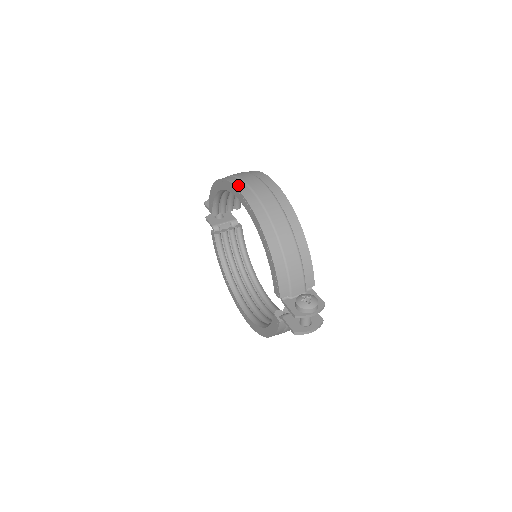
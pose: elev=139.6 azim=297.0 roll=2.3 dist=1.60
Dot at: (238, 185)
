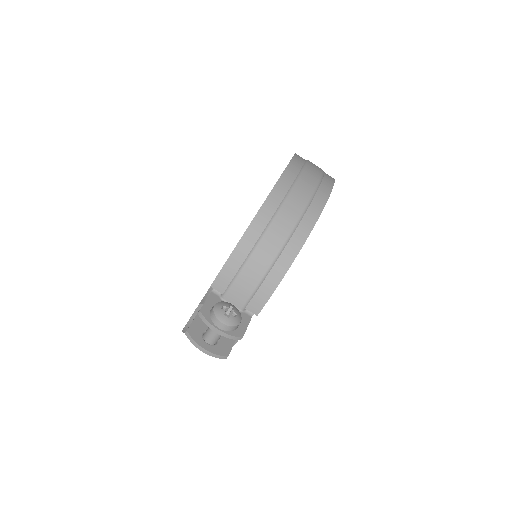
Dot at: (296, 160)
